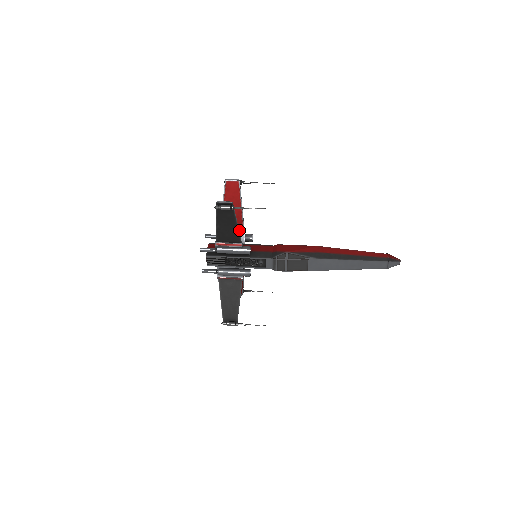
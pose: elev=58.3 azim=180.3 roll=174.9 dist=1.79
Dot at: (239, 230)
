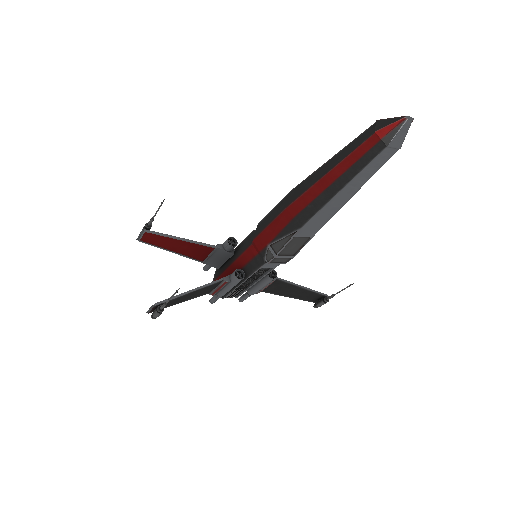
Dot at: (213, 251)
